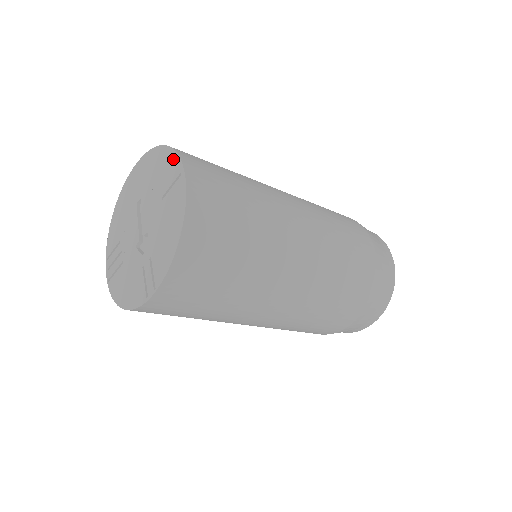
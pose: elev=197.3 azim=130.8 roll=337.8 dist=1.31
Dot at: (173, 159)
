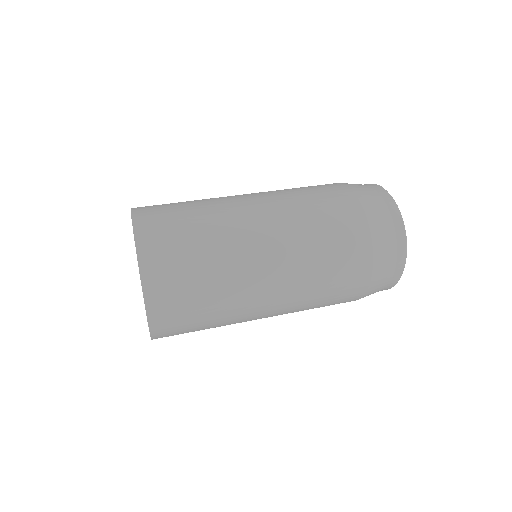
Dot at: (143, 294)
